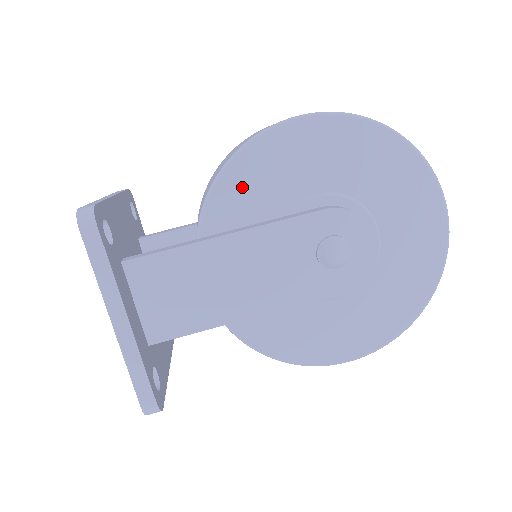
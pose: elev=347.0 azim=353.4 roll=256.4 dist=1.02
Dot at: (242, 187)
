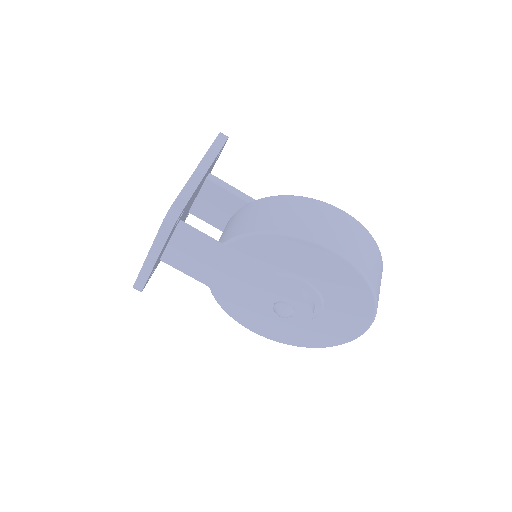
Dot at: (272, 247)
